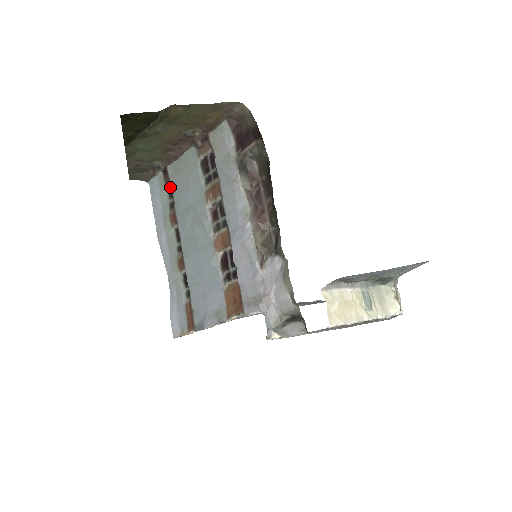
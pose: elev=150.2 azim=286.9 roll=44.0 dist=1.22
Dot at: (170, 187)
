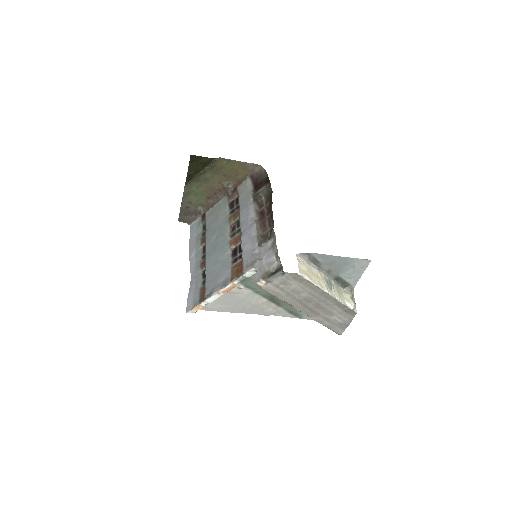
Dot at: (205, 223)
